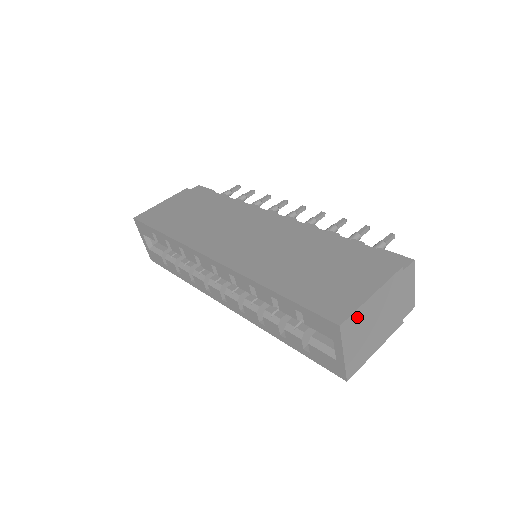
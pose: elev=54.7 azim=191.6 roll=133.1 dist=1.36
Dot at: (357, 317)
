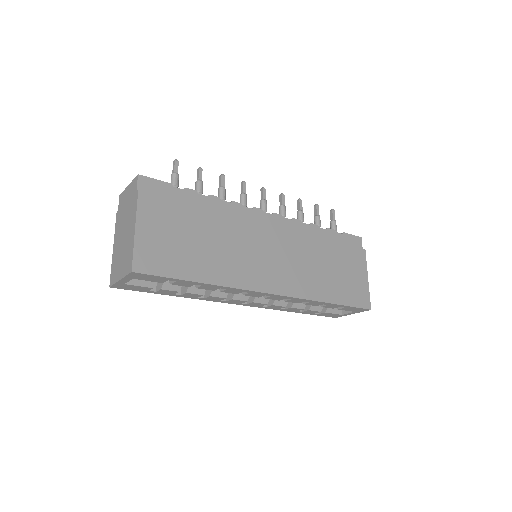
Dot at: occluded
